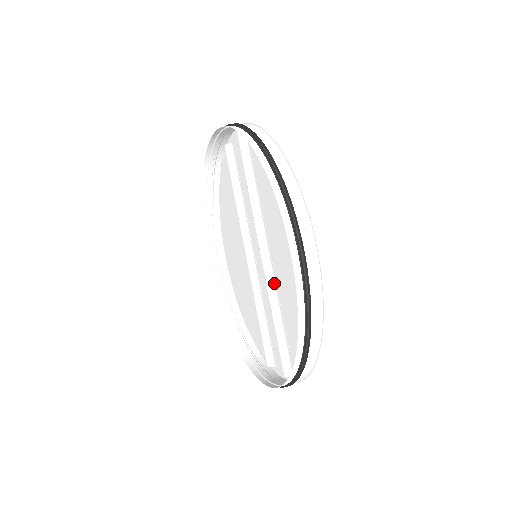
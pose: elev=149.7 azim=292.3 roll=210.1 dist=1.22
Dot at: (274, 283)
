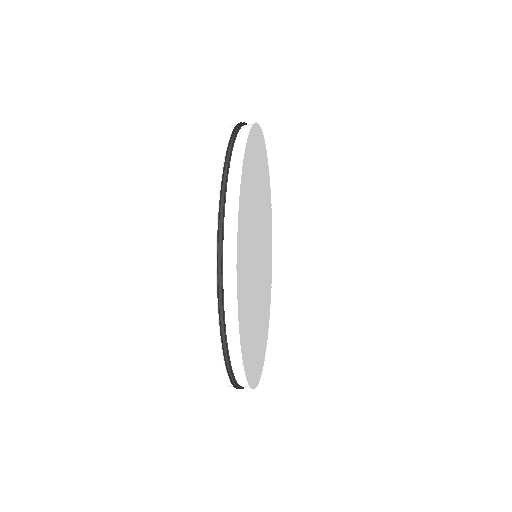
Dot at: (256, 294)
